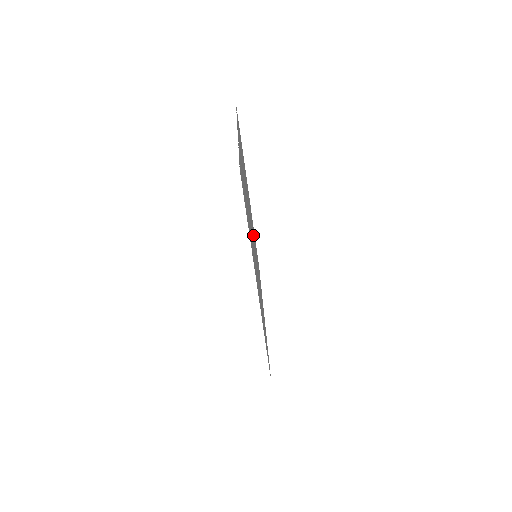
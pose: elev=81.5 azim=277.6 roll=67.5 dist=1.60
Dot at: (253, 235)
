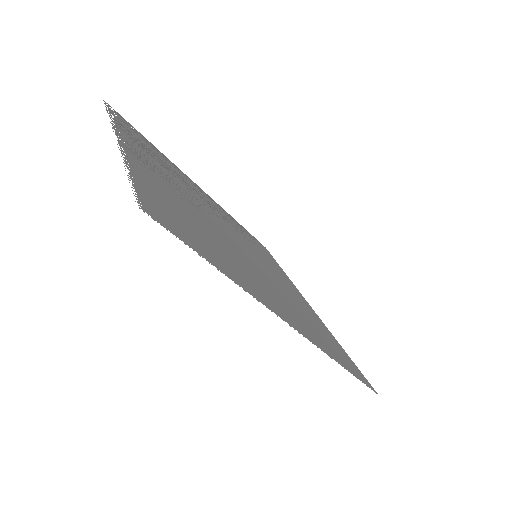
Dot at: (236, 234)
